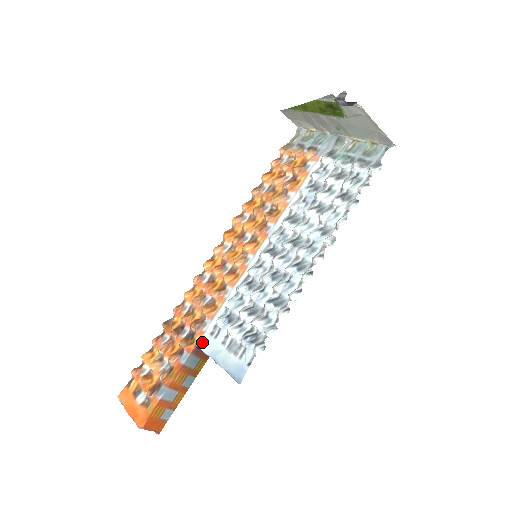
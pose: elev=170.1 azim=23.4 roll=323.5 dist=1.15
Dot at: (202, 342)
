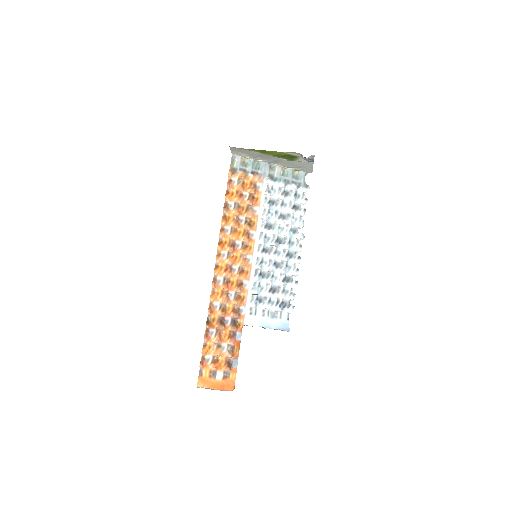
Dot at: (247, 321)
